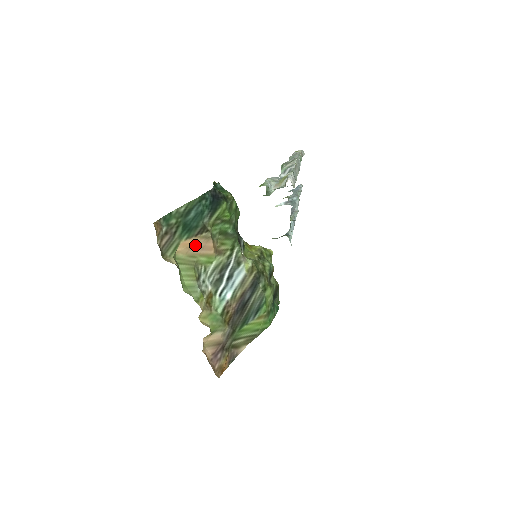
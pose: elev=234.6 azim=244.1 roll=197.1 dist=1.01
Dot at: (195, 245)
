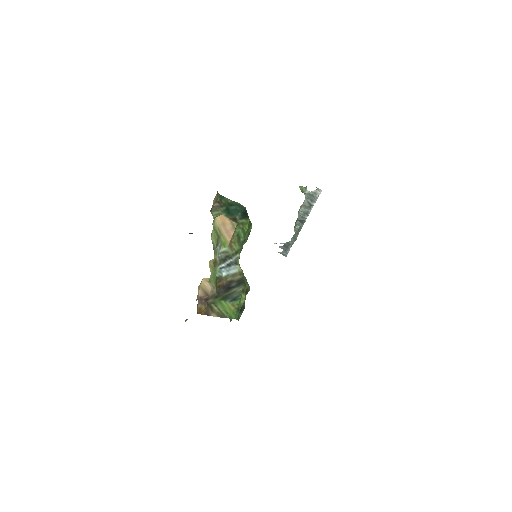
Dot at: (226, 225)
